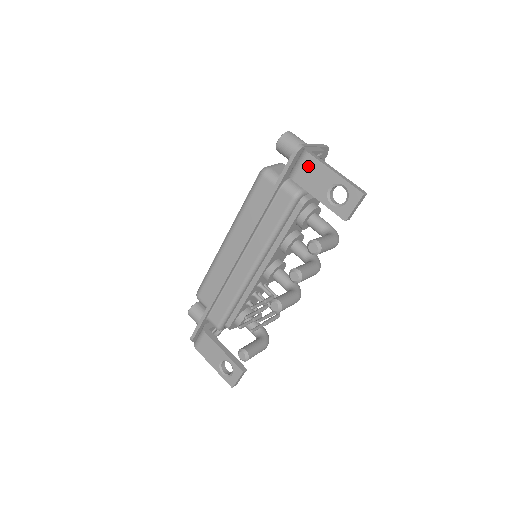
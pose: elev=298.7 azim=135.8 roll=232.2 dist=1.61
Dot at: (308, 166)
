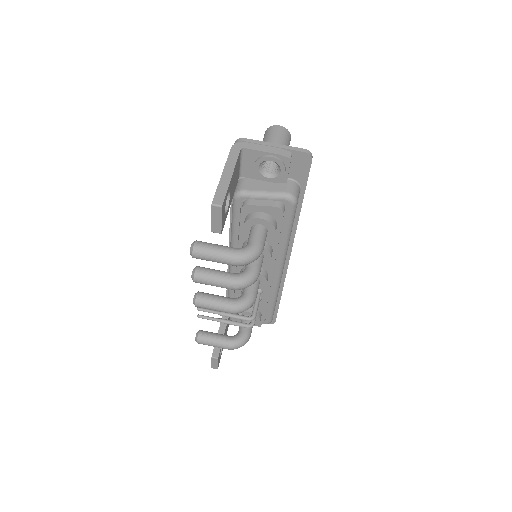
Dot at: occluded
